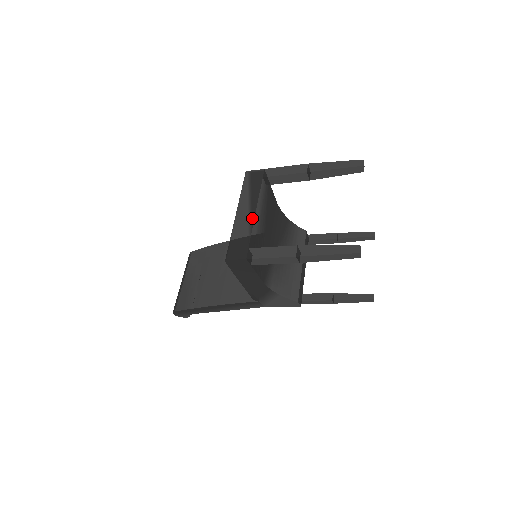
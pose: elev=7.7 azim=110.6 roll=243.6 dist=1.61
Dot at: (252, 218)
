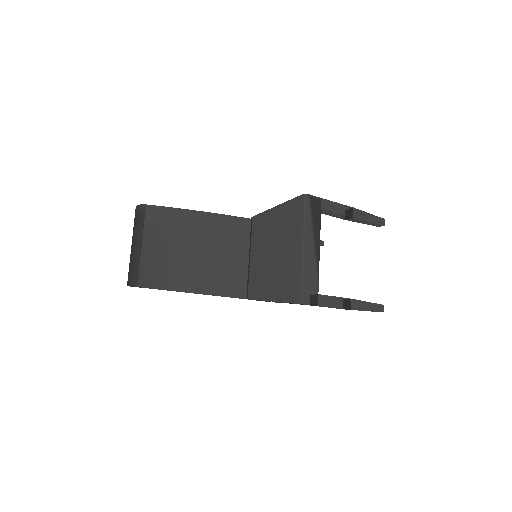
Dot at: (318, 259)
